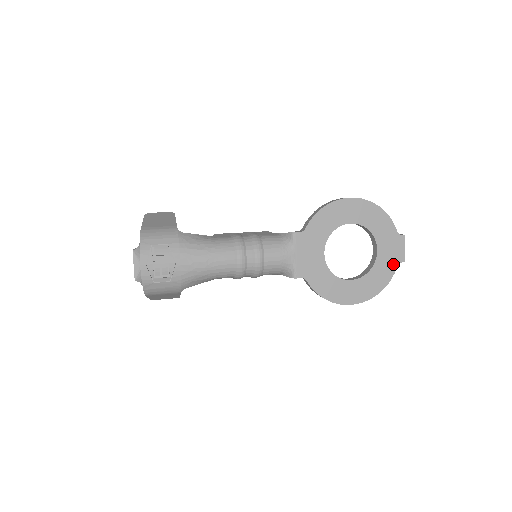
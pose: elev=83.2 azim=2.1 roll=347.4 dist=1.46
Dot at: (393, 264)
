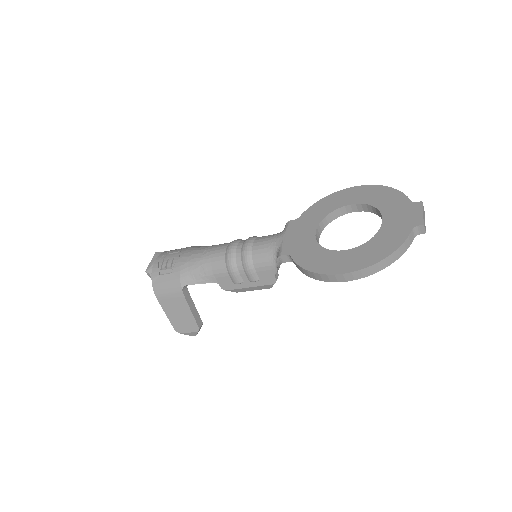
Dot at: (405, 229)
